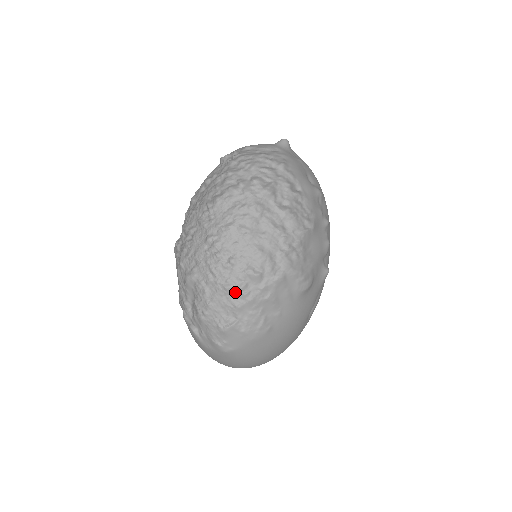
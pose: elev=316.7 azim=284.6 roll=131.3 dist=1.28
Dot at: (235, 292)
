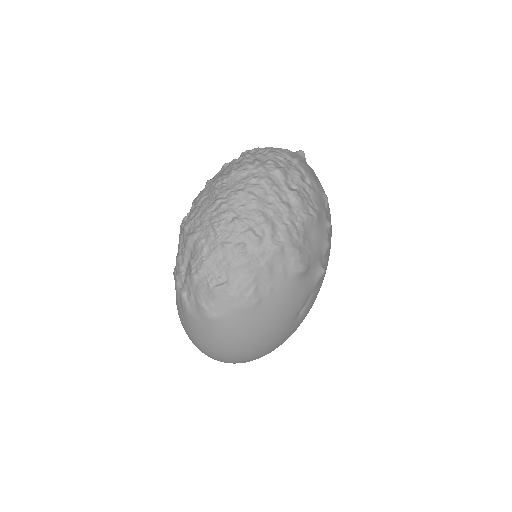
Dot at: (232, 251)
